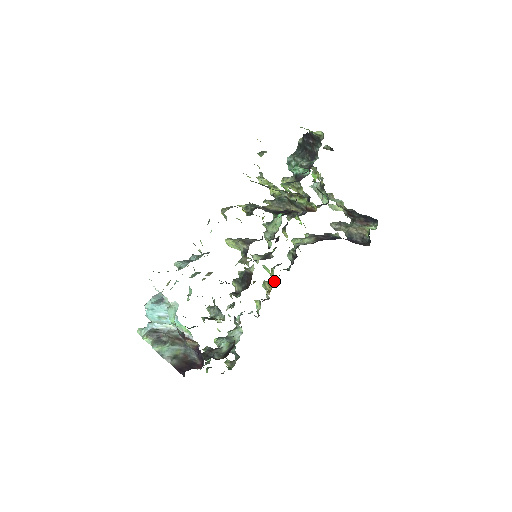
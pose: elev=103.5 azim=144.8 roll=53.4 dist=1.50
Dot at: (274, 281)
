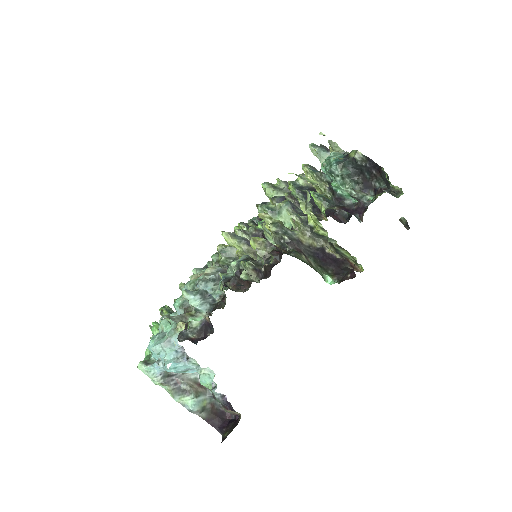
Dot at: occluded
